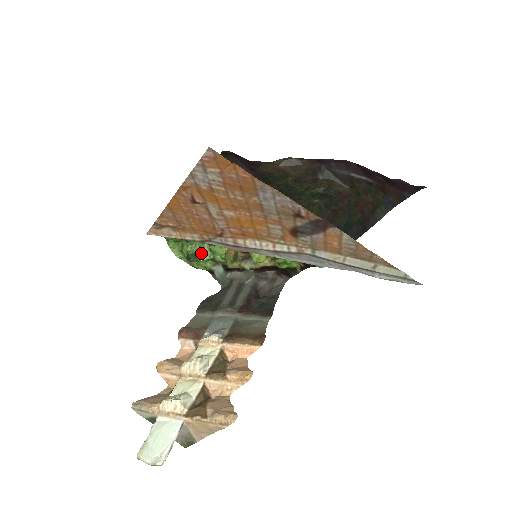
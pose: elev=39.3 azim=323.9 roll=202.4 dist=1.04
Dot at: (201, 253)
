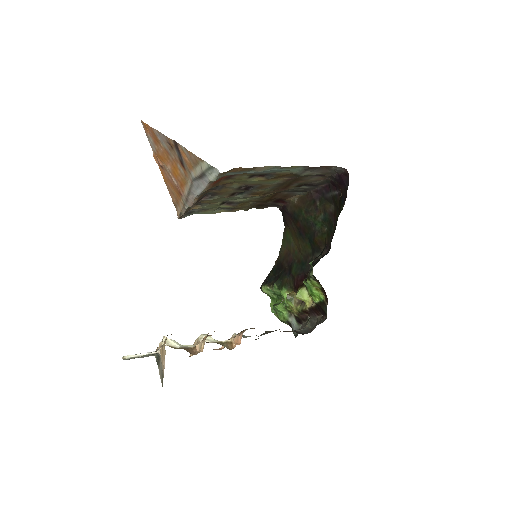
Dot at: (280, 303)
